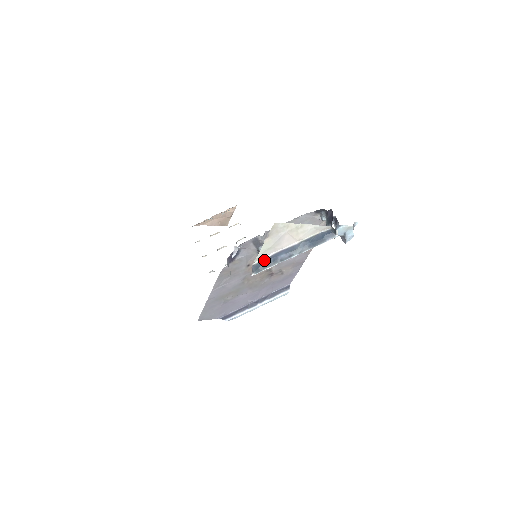
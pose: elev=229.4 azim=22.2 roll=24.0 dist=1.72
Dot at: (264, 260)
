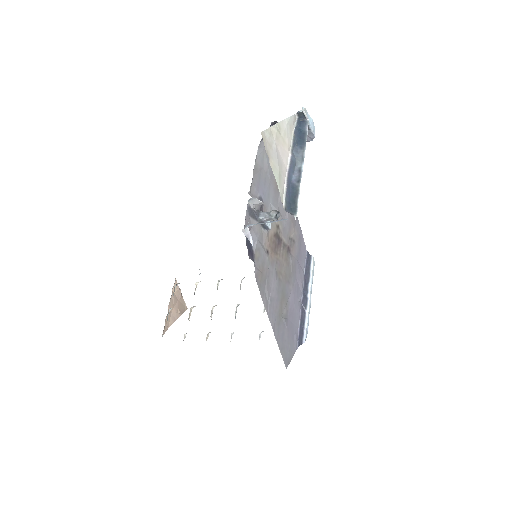
Dot at: (286, 196)
